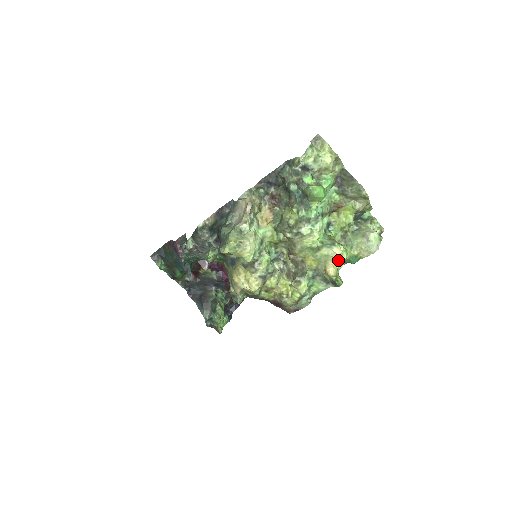
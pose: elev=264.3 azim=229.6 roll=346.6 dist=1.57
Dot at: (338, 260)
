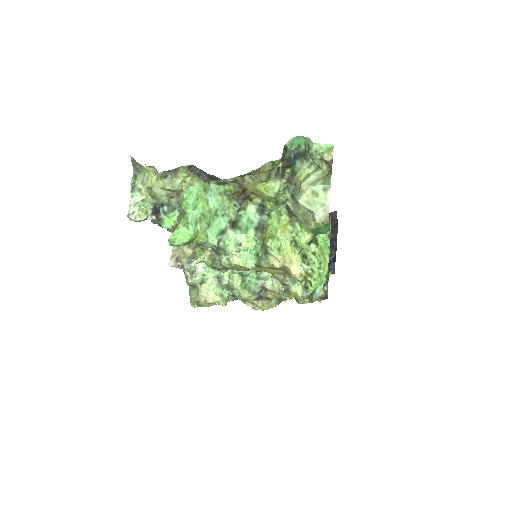
Dot at: (299, 250)
